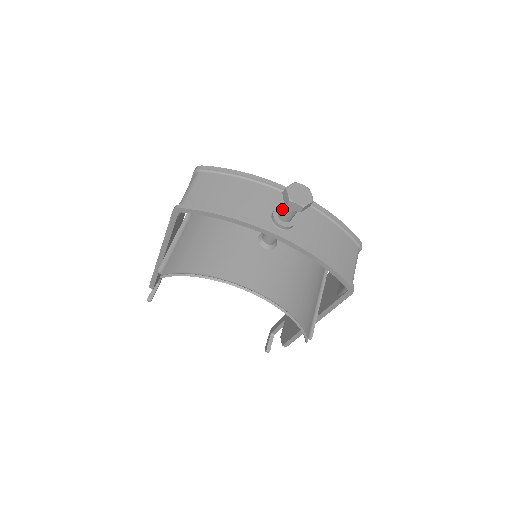
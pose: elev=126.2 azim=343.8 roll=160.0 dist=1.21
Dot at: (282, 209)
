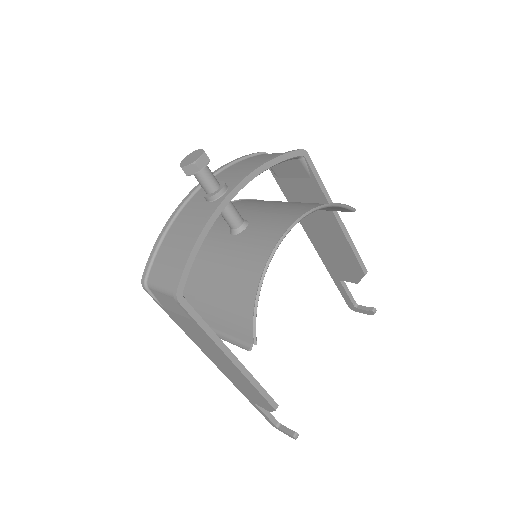
Dot at: (204, 184)
